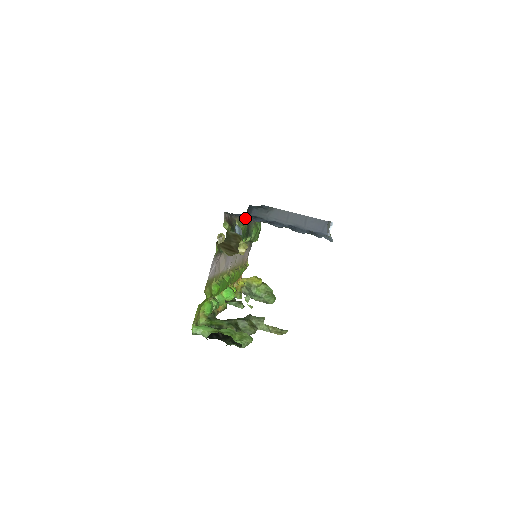
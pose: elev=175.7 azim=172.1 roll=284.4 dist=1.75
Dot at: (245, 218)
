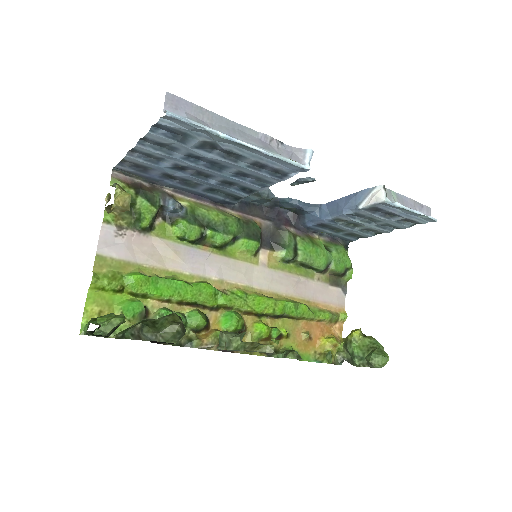
Dot at: (248, 217)
